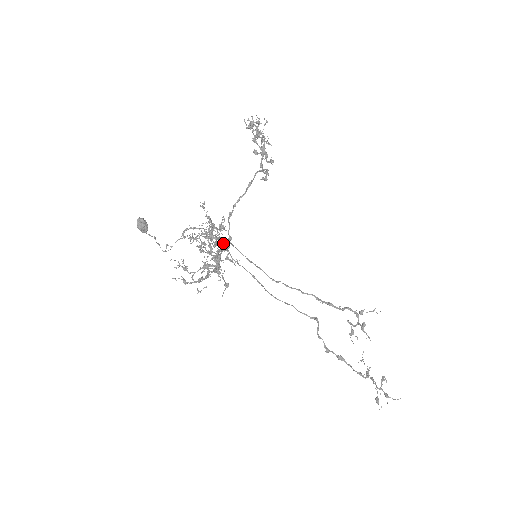
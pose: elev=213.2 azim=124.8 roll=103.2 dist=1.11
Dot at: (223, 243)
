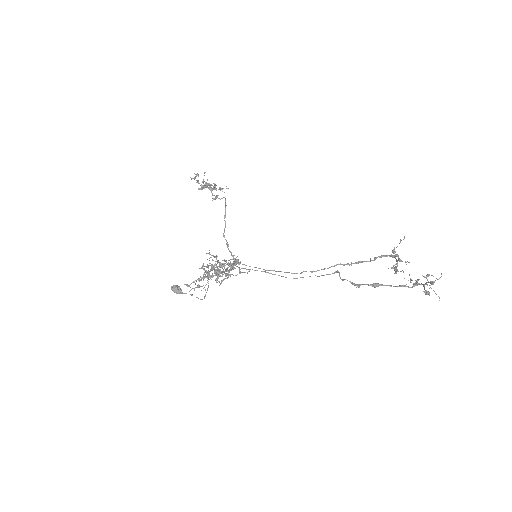
Dot at: occluded
